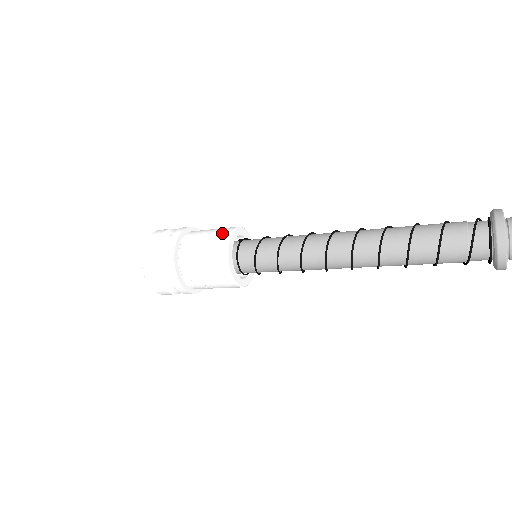
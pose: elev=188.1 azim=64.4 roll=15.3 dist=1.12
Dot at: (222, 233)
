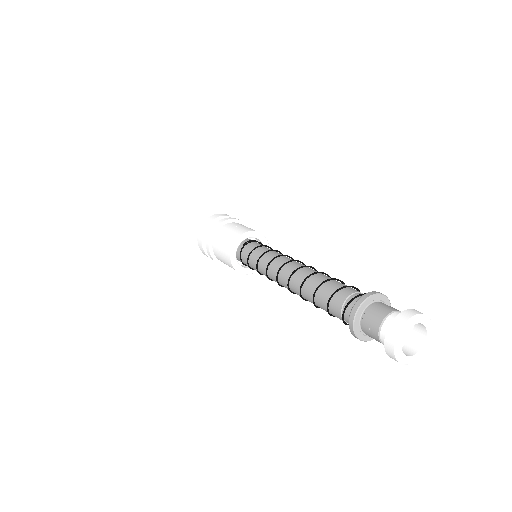
Dot at: (229, 243)
